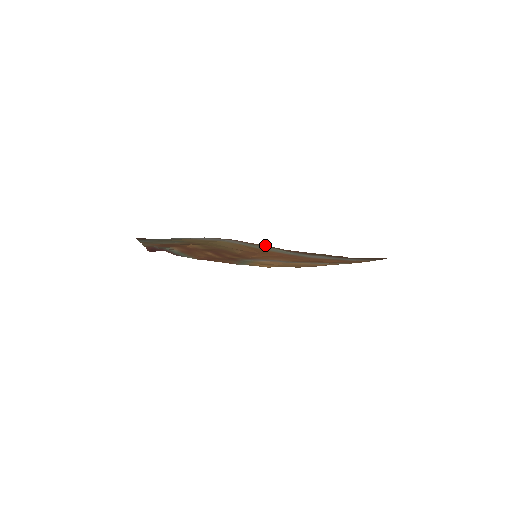
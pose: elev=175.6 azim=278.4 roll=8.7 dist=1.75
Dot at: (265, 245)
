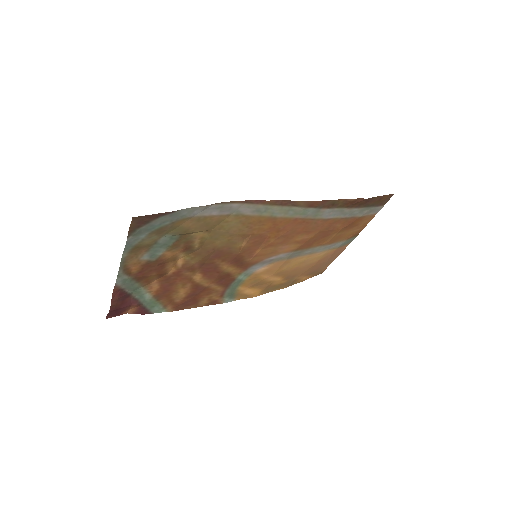
Dot at: (283, 201)
